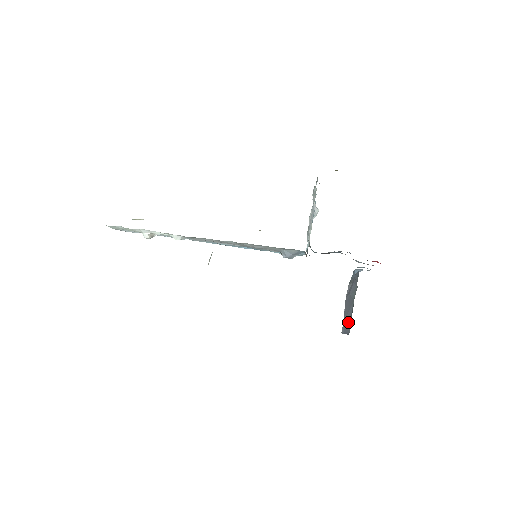
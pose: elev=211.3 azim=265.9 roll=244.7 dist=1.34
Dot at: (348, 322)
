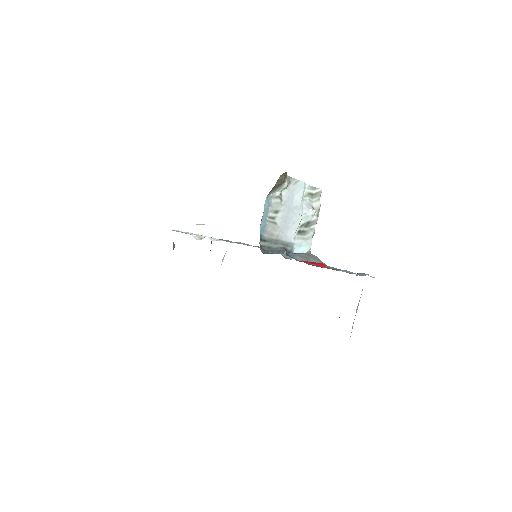
Dot at: occluded
